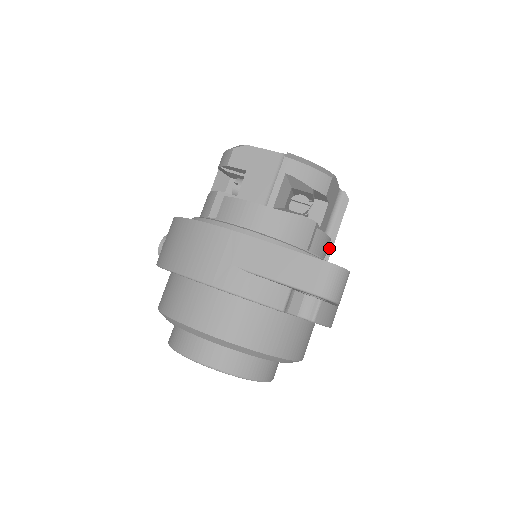
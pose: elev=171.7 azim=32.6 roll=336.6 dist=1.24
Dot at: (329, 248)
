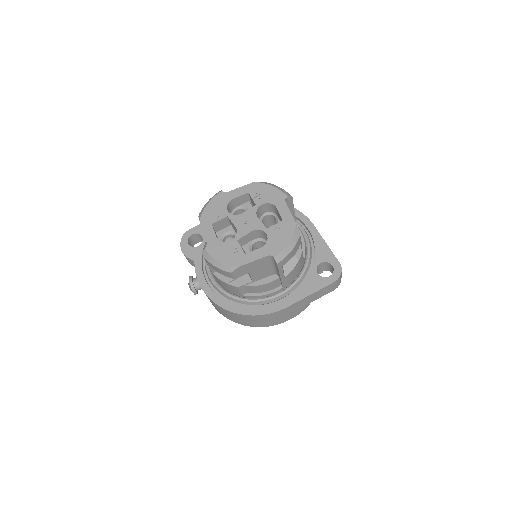
Dot at: occluded
